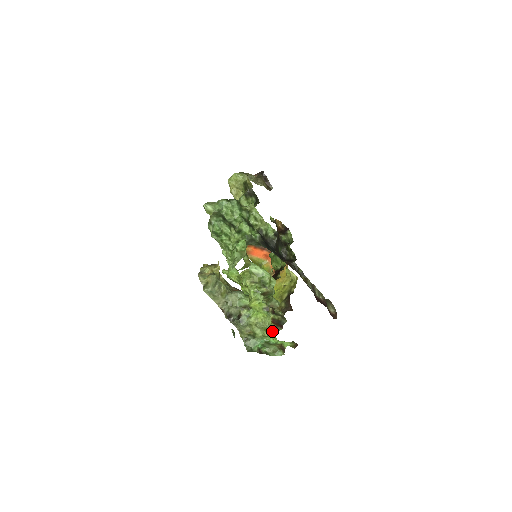
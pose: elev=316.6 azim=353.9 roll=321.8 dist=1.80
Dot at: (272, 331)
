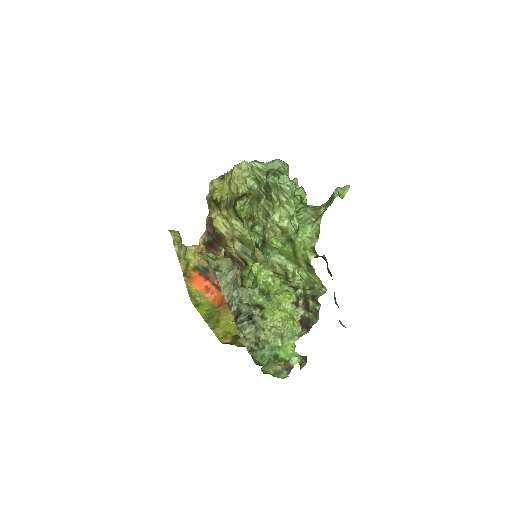
Dot at: (293, 336)
